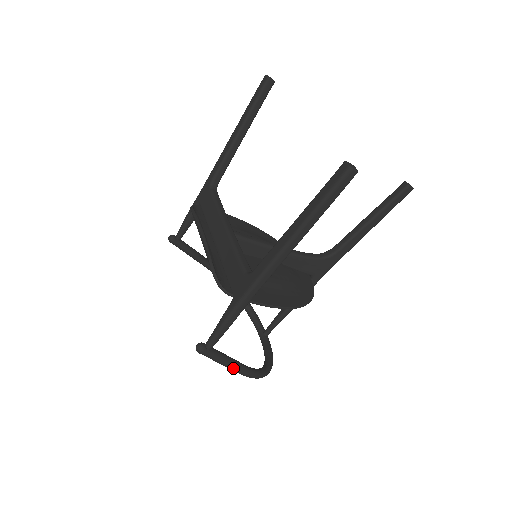
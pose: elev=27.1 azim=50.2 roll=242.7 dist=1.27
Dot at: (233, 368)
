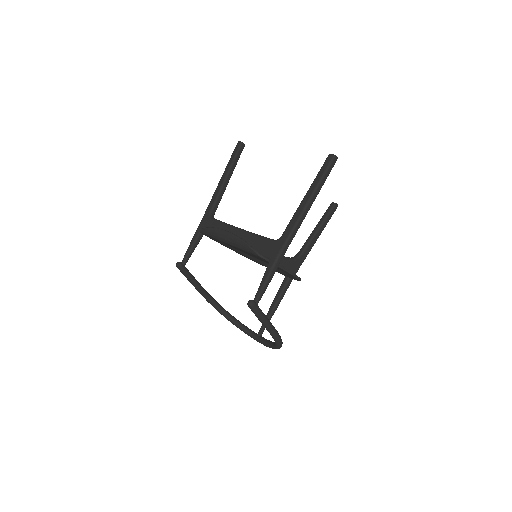
Dot at: (269, 326)
